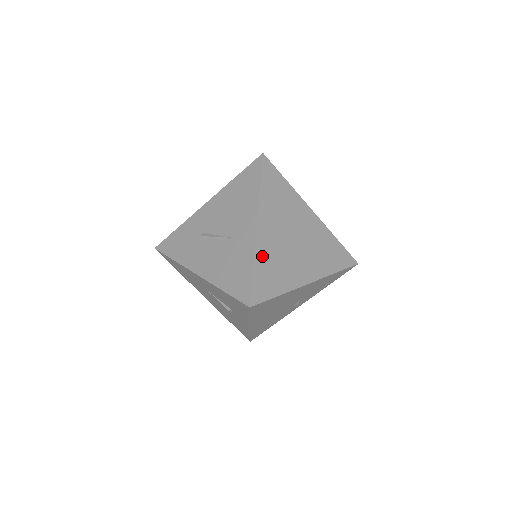
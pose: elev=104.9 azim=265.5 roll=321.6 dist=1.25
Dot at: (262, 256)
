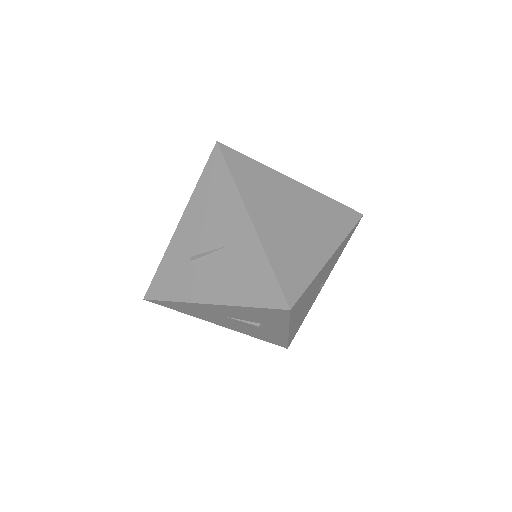
Dot at: (273, 249)
